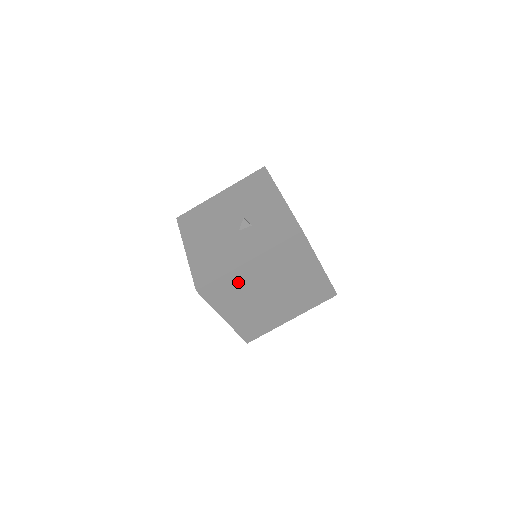
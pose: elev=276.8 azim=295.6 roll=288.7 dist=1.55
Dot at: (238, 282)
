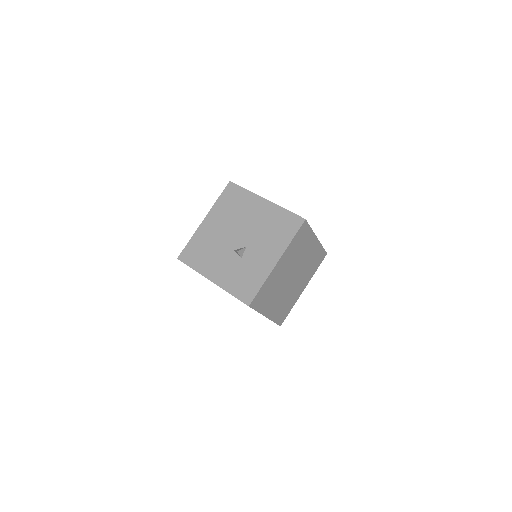
Dot at: occluded
